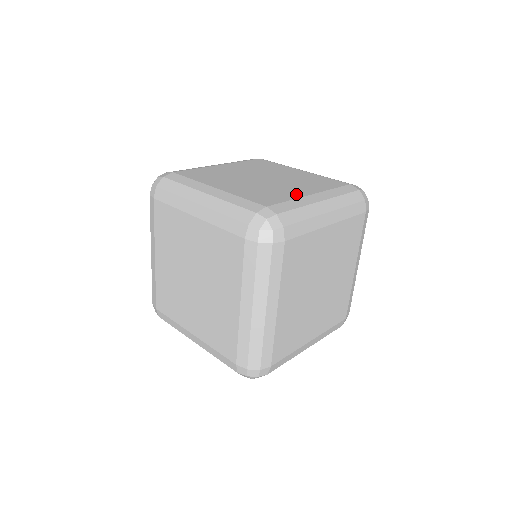
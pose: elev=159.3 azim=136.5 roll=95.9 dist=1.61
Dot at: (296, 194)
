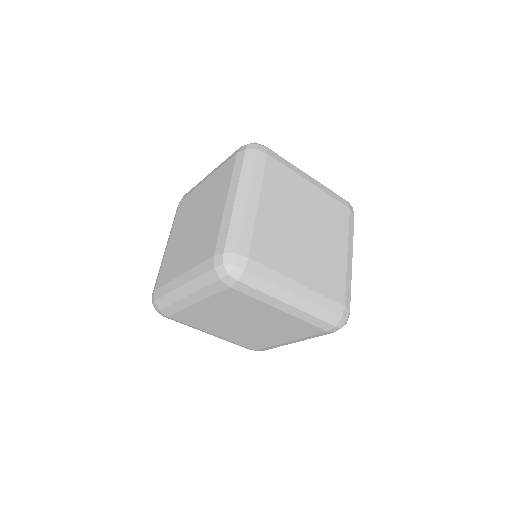
Dot at: (219, 215)
